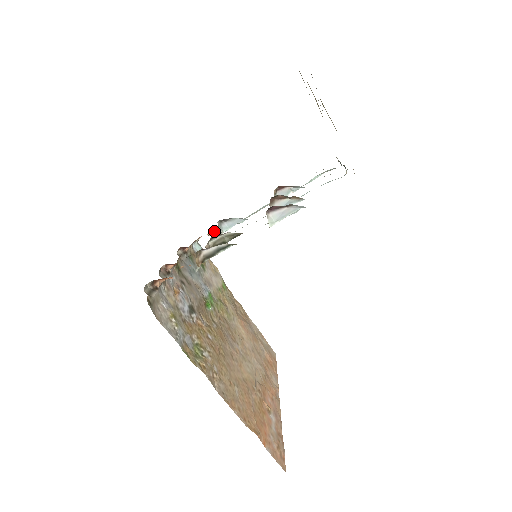
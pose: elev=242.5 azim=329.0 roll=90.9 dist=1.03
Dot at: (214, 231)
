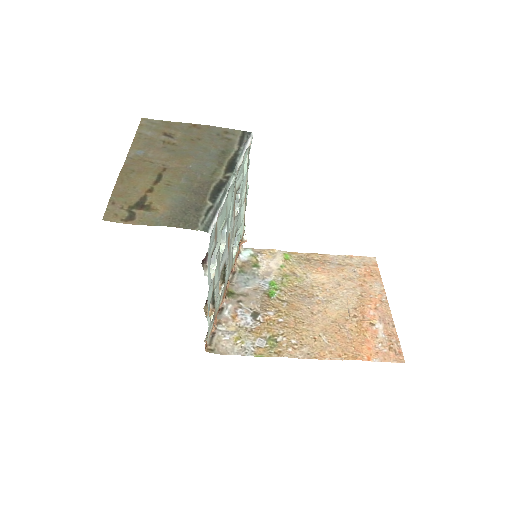
Dot at: (239, 242)
